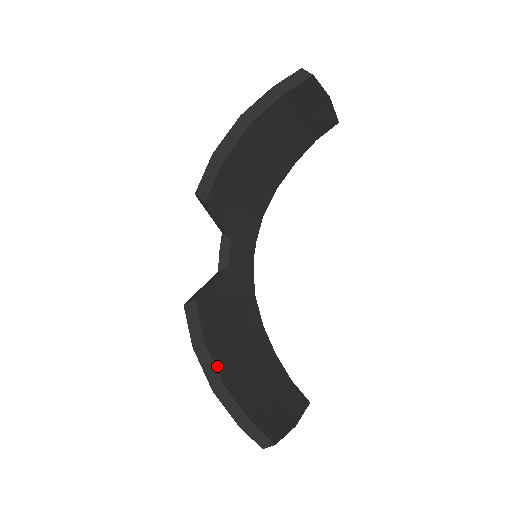
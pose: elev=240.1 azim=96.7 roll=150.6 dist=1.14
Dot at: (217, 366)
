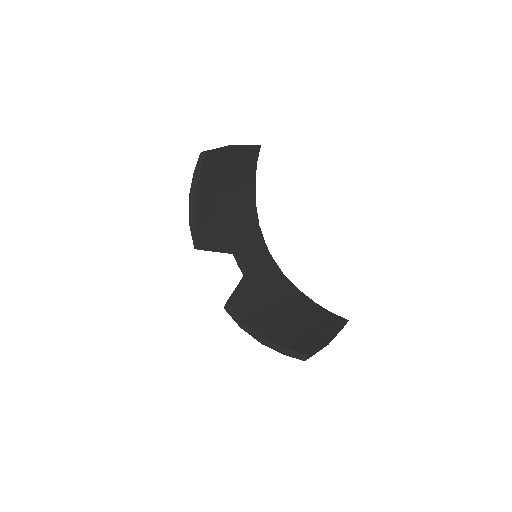
Dot at: (256, 330)
